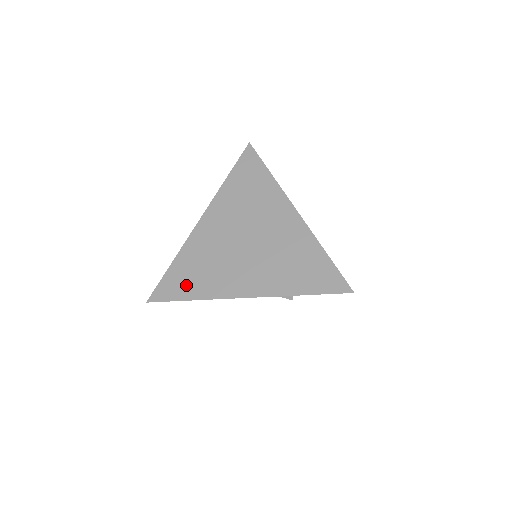
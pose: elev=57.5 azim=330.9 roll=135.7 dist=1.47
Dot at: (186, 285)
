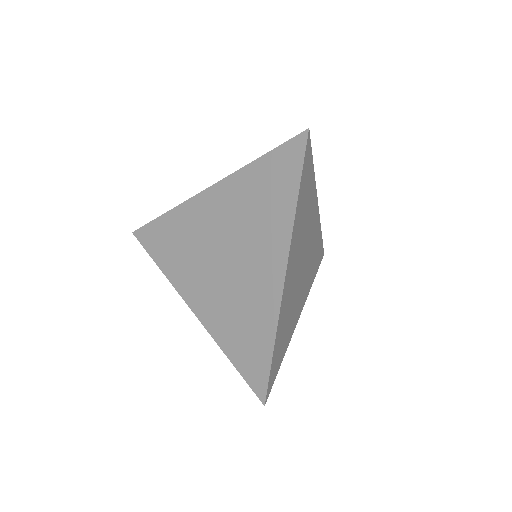
Dot at: (162, 248)
